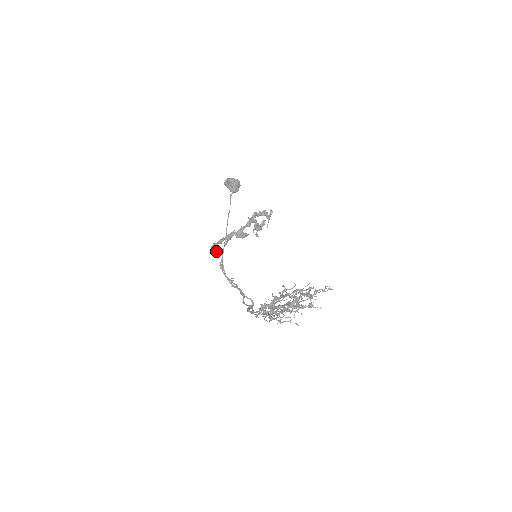
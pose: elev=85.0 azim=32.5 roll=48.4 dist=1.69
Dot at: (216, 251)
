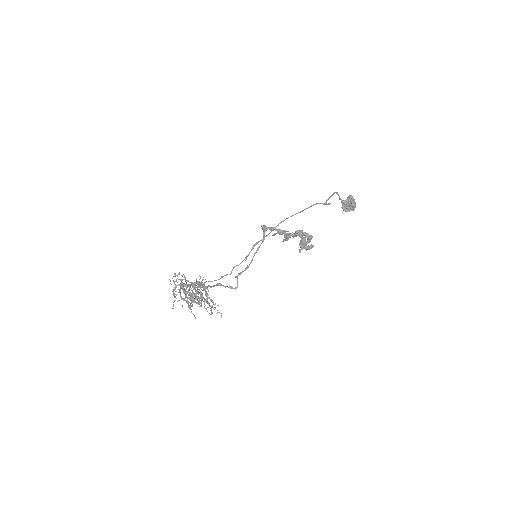
Dot at: (263, 232)
